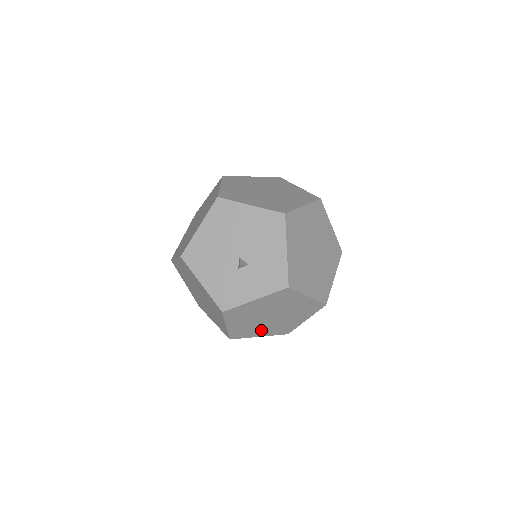
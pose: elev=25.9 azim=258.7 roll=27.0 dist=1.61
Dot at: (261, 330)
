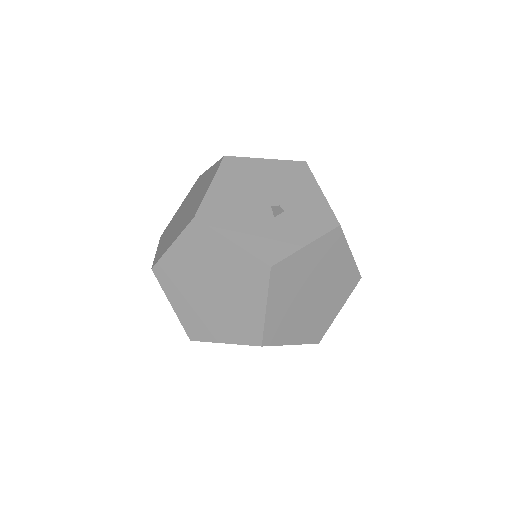
Dot at: (296, 327)
